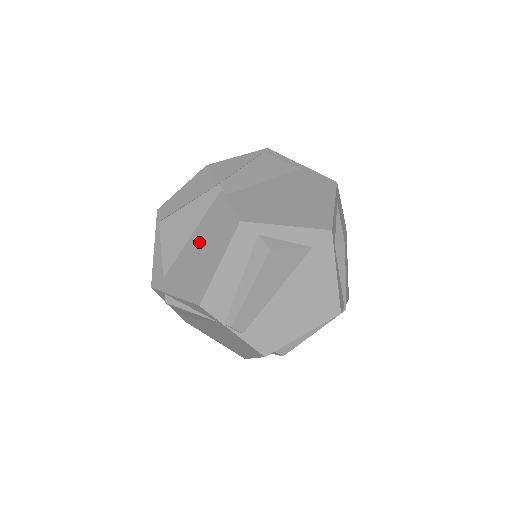
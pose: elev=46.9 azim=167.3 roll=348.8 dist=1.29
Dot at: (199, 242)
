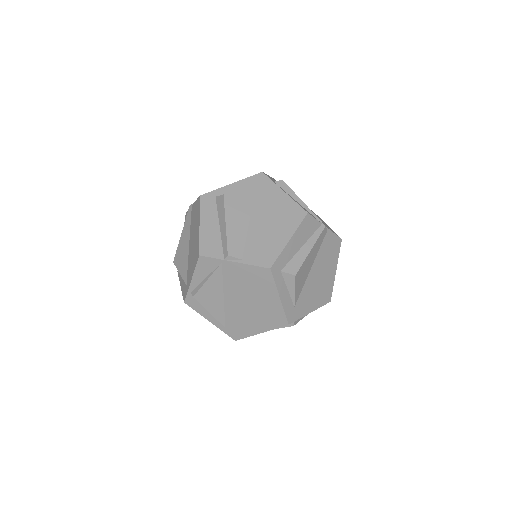
Dot at: (192, 238)
